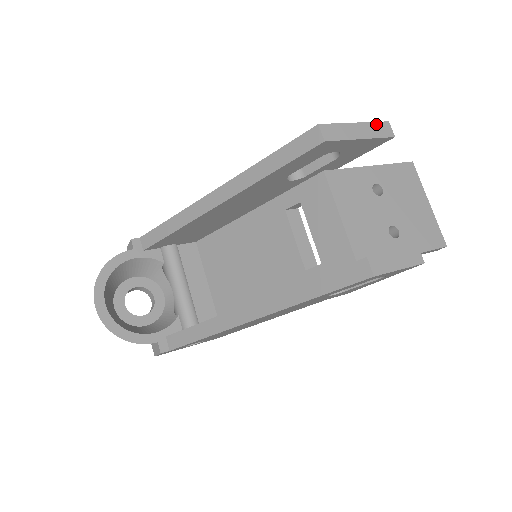
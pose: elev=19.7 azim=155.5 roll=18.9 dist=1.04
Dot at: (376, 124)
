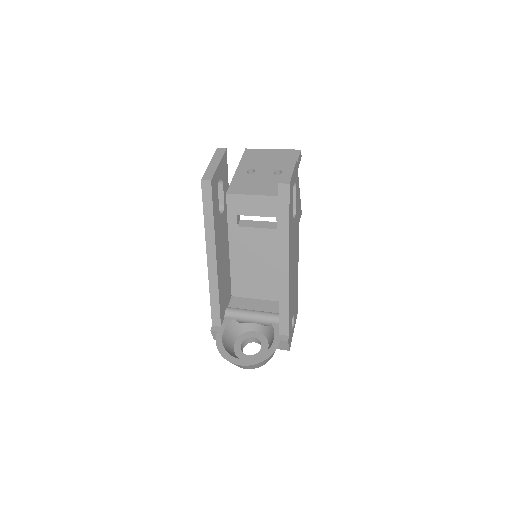
Dot at: (215, 154)
